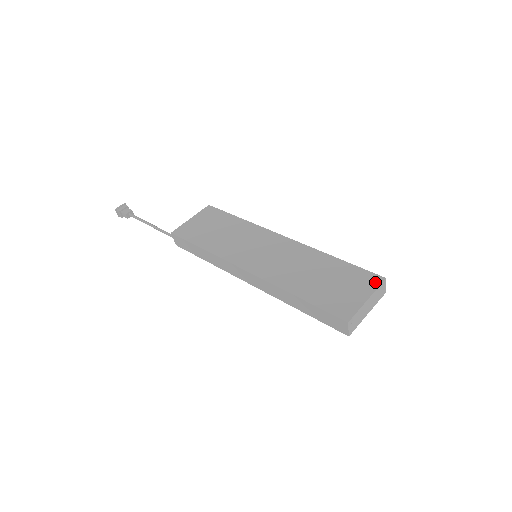
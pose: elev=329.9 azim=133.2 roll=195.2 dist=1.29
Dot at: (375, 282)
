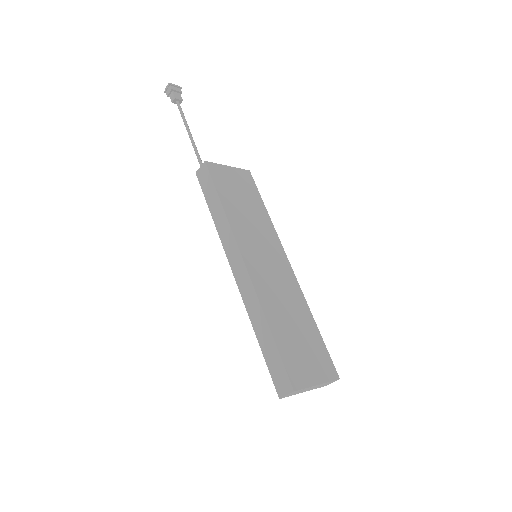
Dot at: (331, 374)
